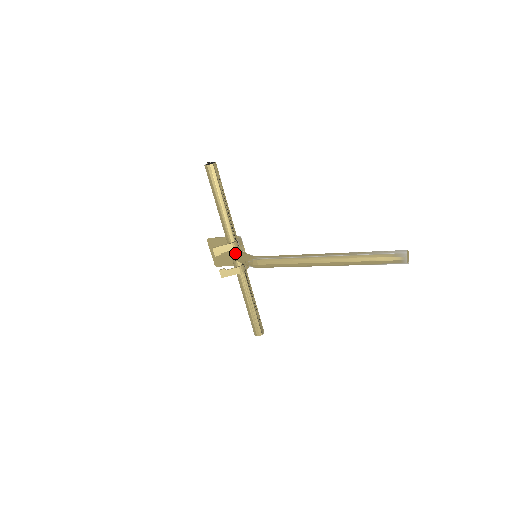
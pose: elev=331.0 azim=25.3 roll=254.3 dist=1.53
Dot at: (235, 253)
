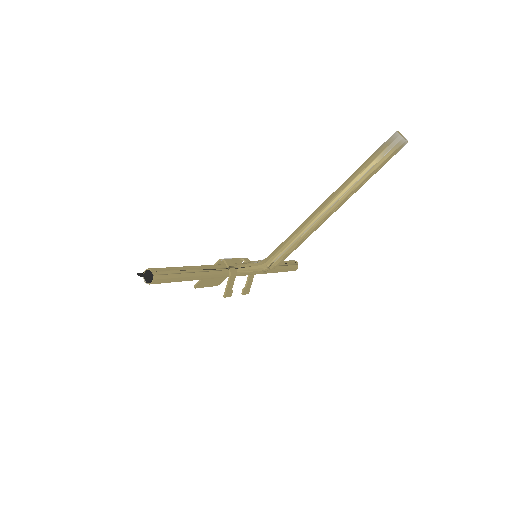
Dot at: (237, 274)
